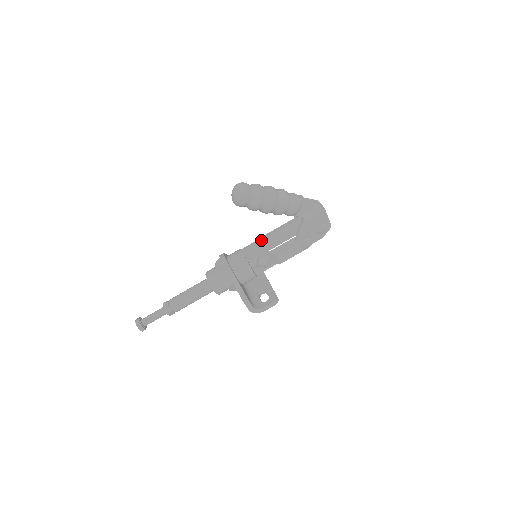
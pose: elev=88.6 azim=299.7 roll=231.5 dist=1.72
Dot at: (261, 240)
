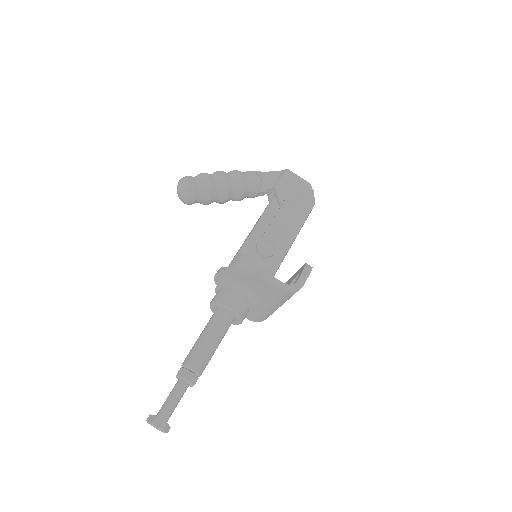
Dot at: (248, 235)
